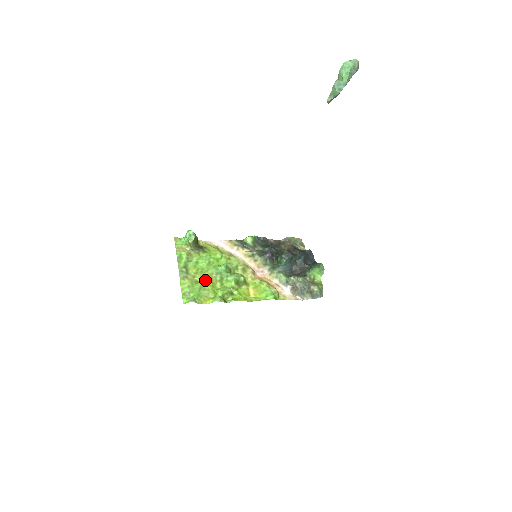
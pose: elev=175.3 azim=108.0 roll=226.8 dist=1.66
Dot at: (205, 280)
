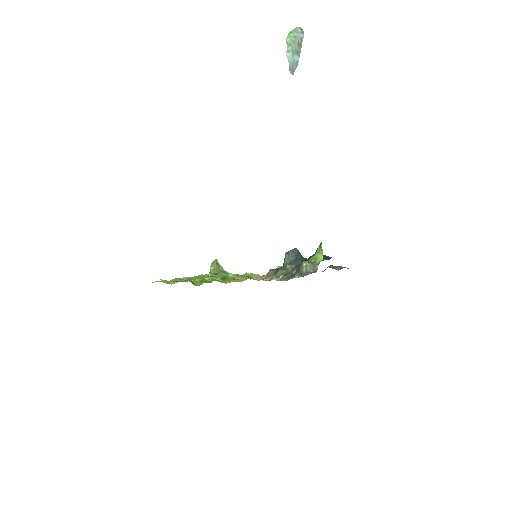
Dot at: (194, 279)
